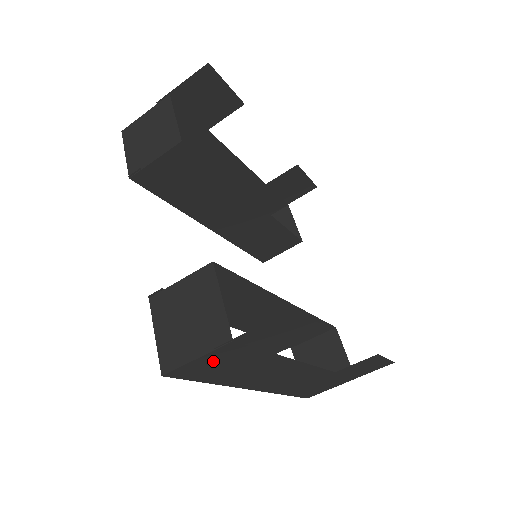
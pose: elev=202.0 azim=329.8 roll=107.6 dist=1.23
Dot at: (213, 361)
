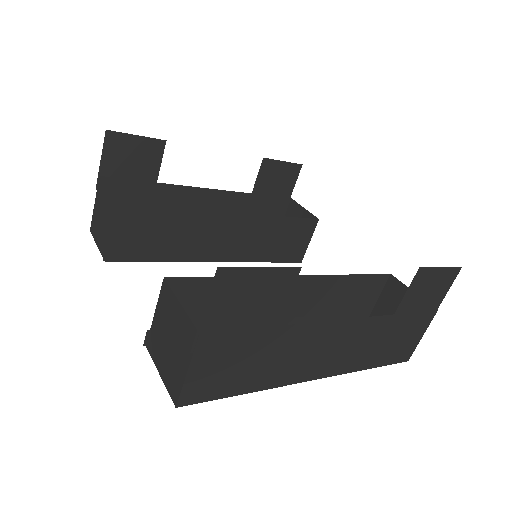
Dot at: (212, 366)
